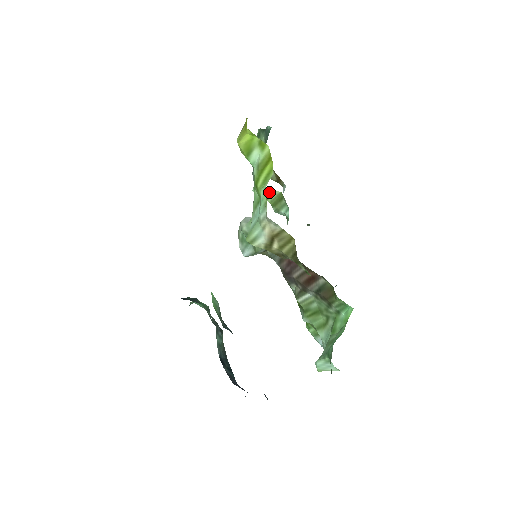
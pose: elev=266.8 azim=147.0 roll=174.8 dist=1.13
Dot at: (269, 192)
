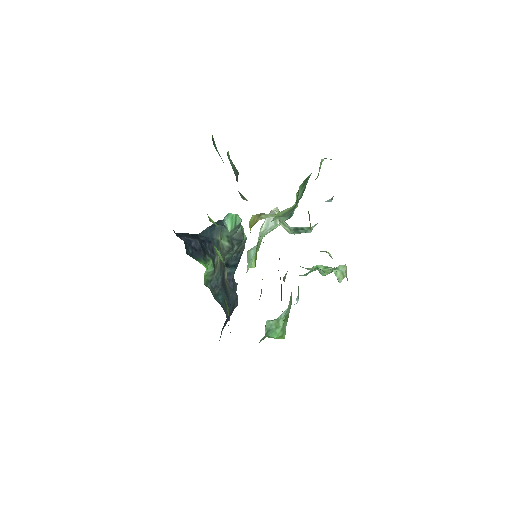
Dot at: occluded
